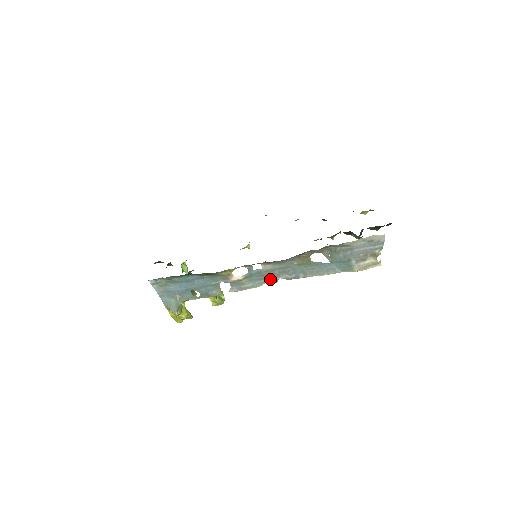
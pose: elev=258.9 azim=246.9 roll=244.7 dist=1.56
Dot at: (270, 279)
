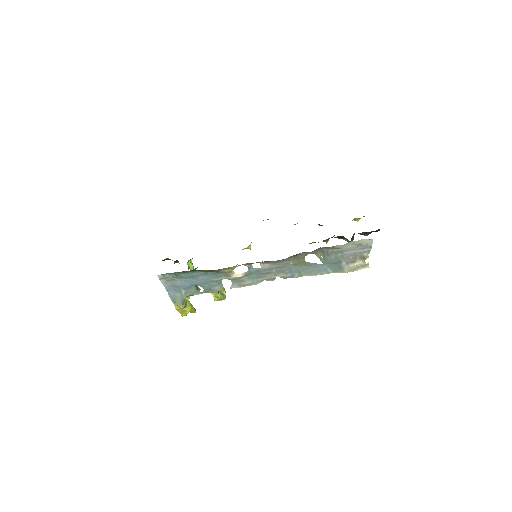
Dot at: (268, 277)
